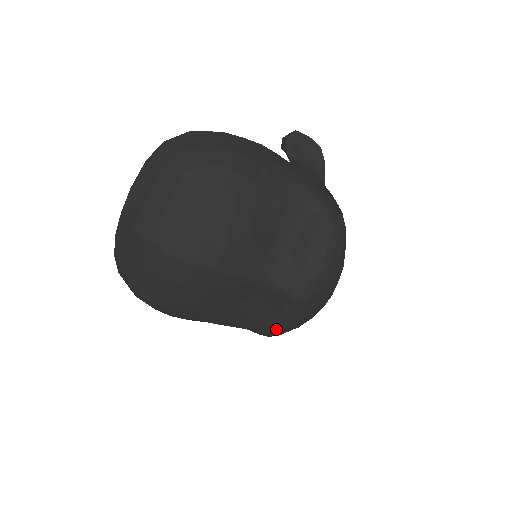
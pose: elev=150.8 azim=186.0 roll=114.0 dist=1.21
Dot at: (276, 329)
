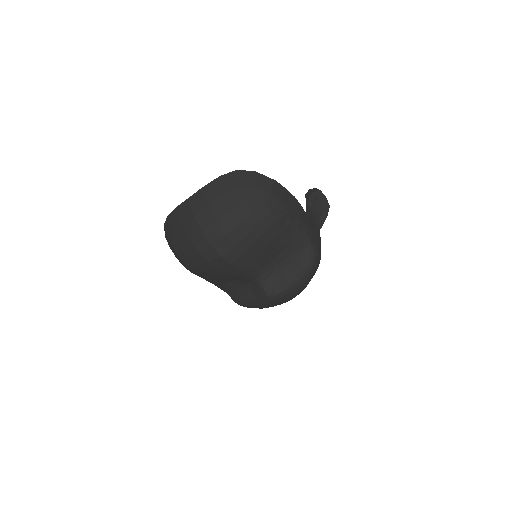
Dot at: (246, 304)
